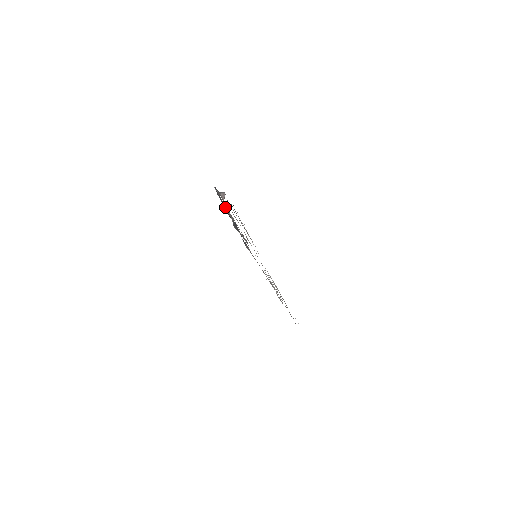
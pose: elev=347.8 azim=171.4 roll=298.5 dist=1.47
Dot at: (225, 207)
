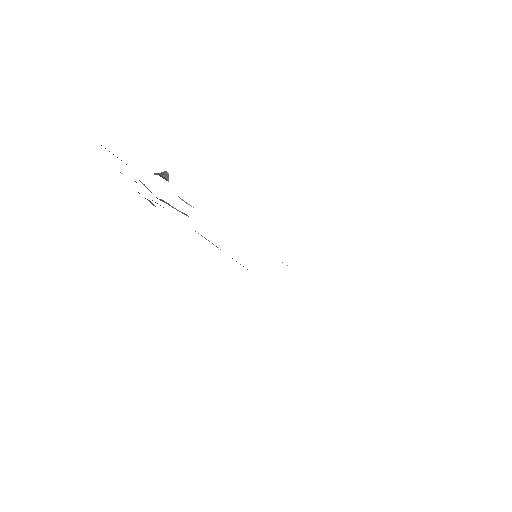
Dot at: occluded
